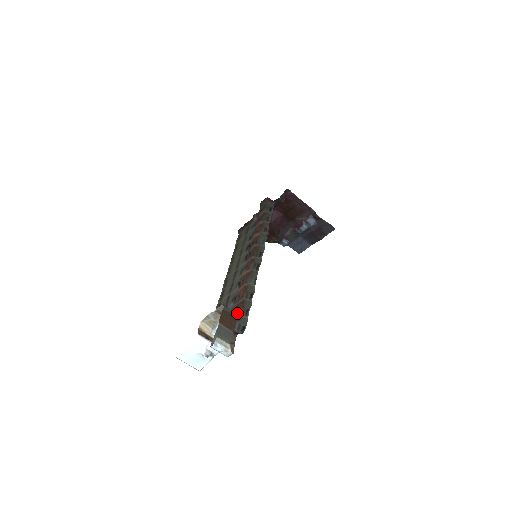
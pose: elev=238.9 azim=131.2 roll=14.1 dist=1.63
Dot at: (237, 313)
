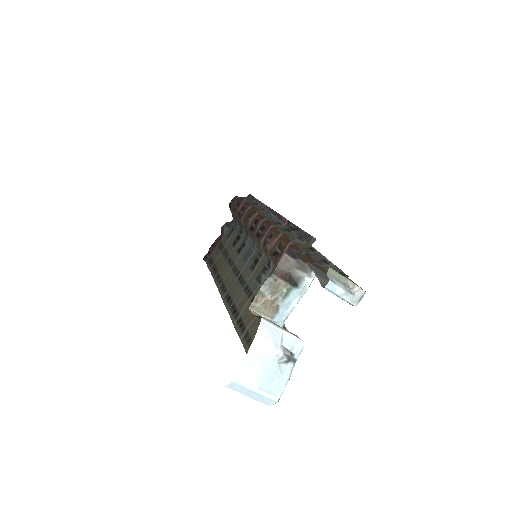
Dot at: occluded
